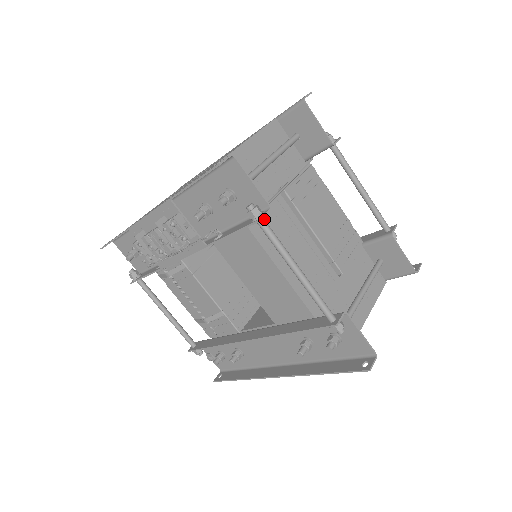
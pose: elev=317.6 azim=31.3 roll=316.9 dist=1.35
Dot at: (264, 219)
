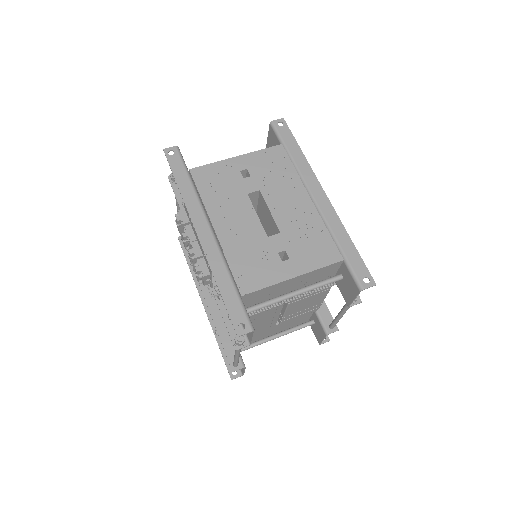
Dot at: (242, 344)
